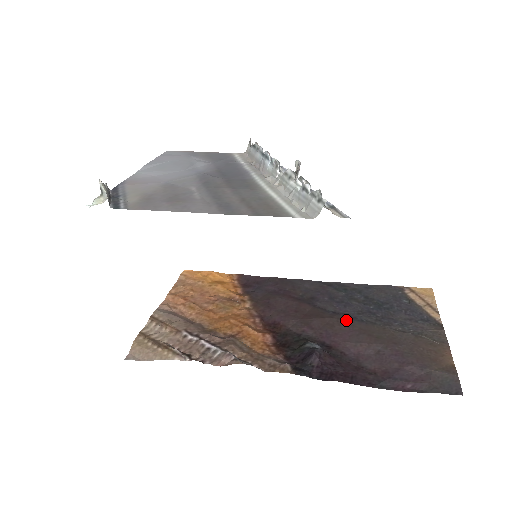
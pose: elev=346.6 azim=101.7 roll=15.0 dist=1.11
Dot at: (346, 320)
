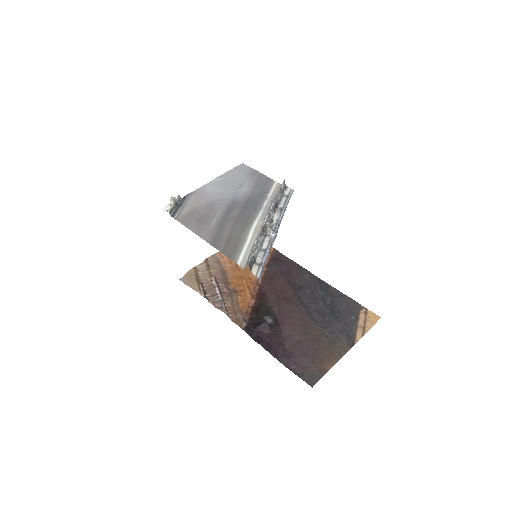
Dot at: (303, 312)
